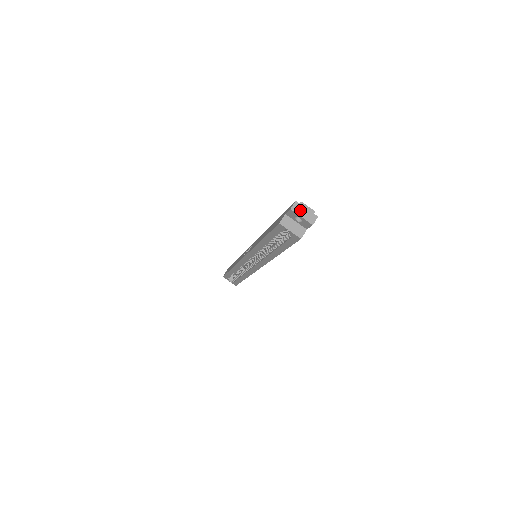
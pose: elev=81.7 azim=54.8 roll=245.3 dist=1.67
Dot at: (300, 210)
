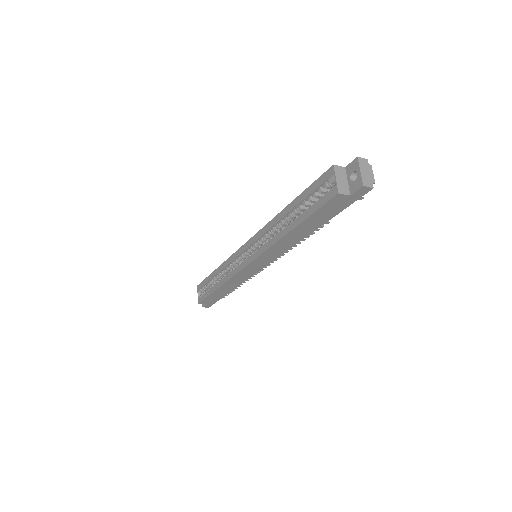
Dot at: (364, 167)
